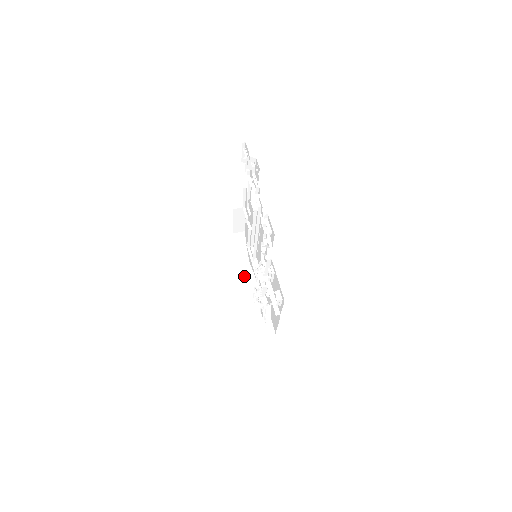
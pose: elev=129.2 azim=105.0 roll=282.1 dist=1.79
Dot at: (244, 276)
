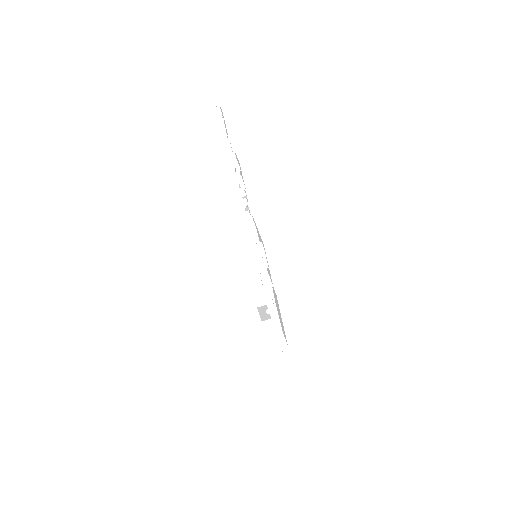
Dot at: (261, 314)
